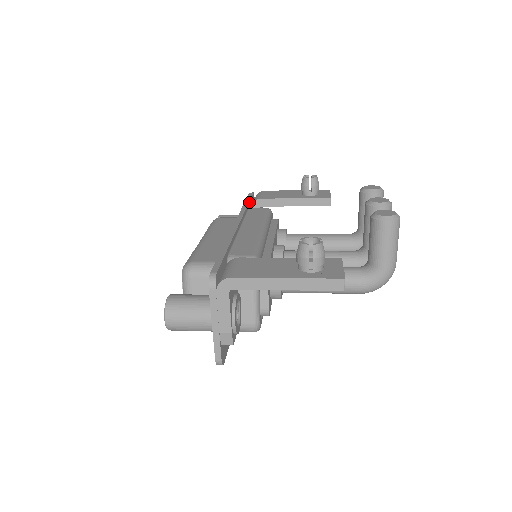
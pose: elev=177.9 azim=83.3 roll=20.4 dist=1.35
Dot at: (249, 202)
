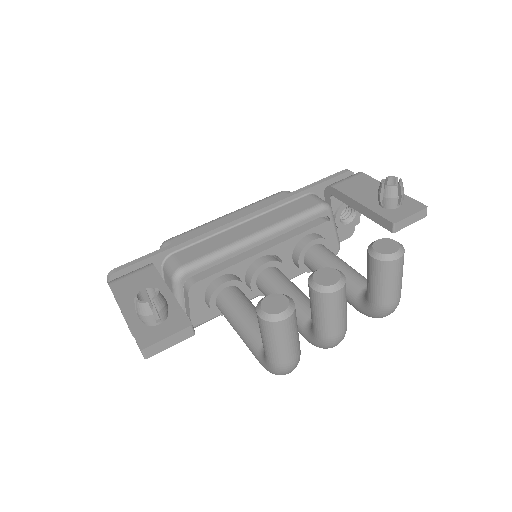
Dot at: (314, 186)
